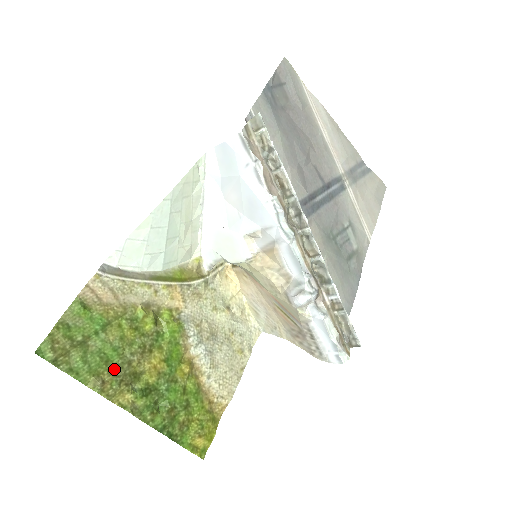
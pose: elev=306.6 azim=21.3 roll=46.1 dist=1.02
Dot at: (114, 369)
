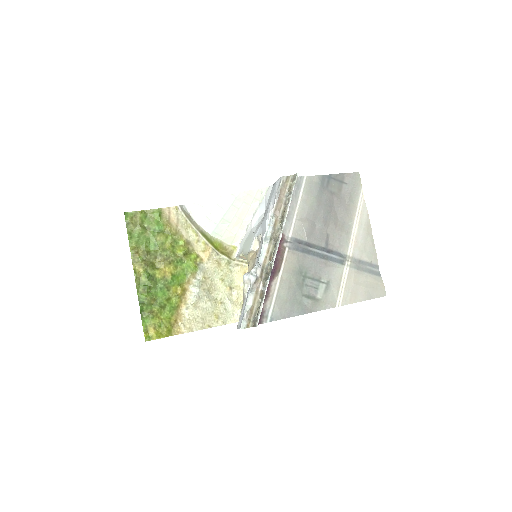
Dot at: (147, 252)
